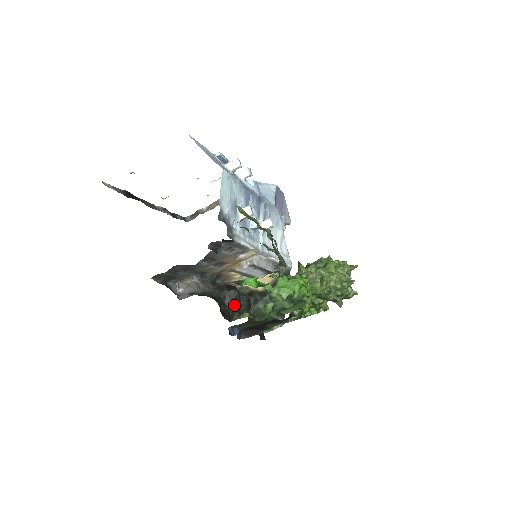
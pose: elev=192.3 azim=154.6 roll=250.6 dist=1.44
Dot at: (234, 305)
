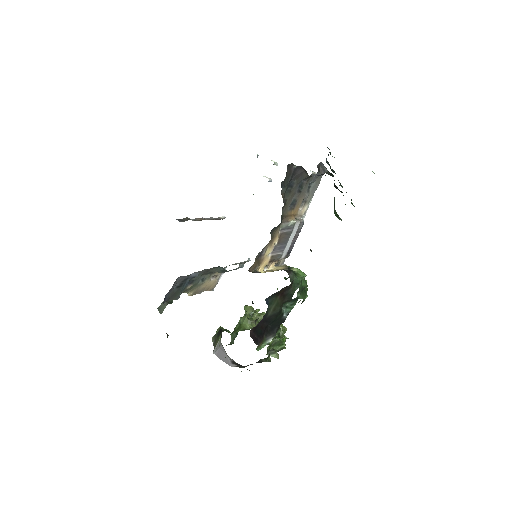
Dot at: occluded
